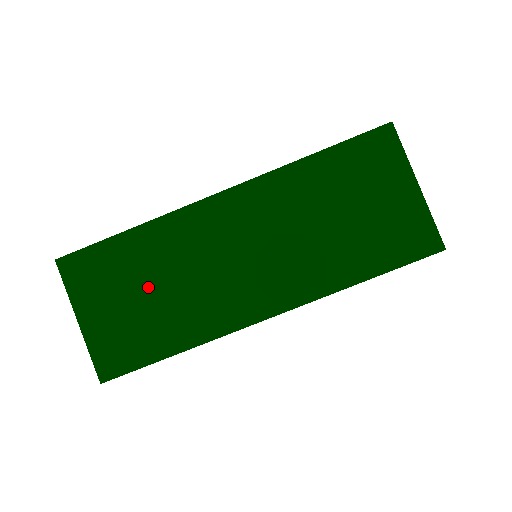
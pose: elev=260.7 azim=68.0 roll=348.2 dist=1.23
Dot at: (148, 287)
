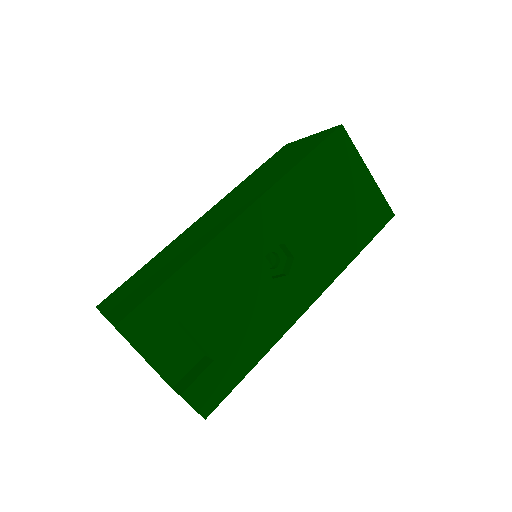
Dot at: (158, 268)
